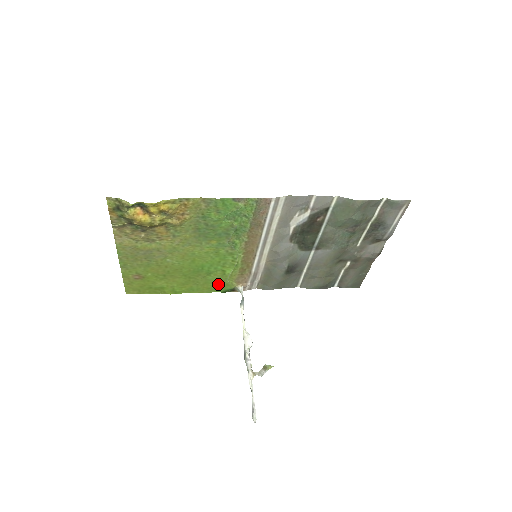
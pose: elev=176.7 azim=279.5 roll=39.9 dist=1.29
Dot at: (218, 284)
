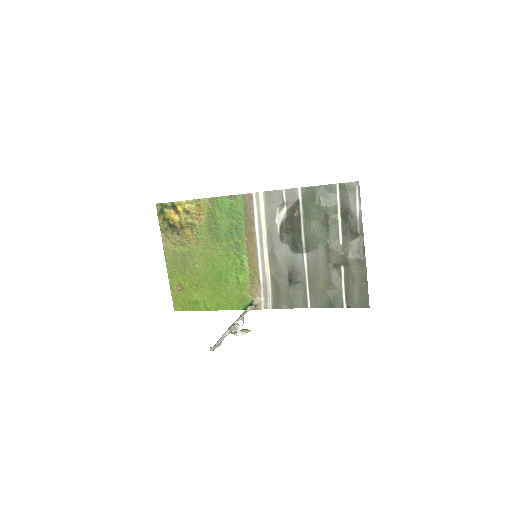
Dot at: (237, 298)
